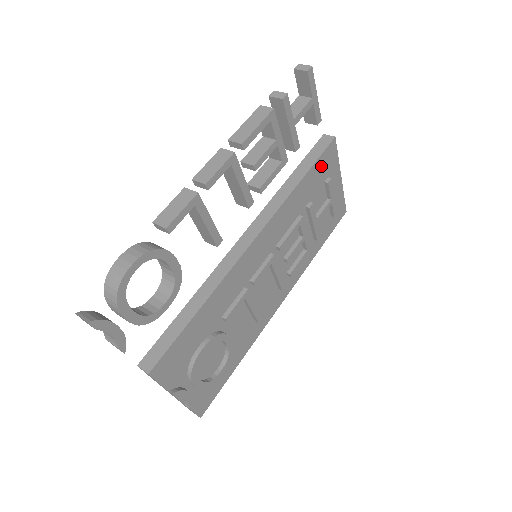
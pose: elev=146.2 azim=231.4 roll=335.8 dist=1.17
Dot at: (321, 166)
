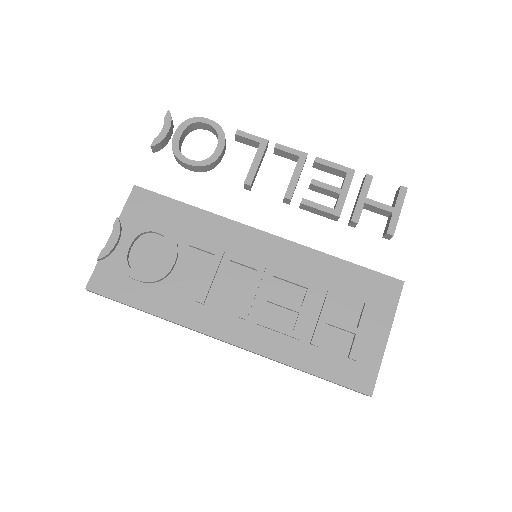
Dot at: (371, 283)
